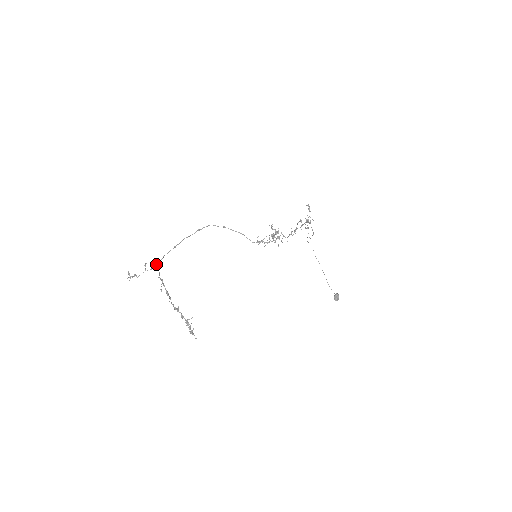
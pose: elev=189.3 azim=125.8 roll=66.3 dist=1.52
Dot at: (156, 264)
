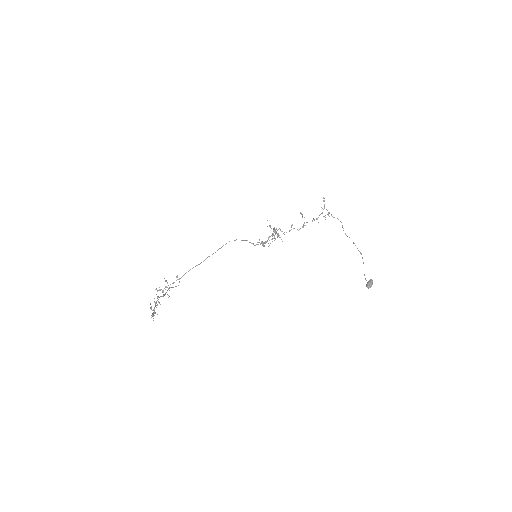
Dot at: (177, 279)
